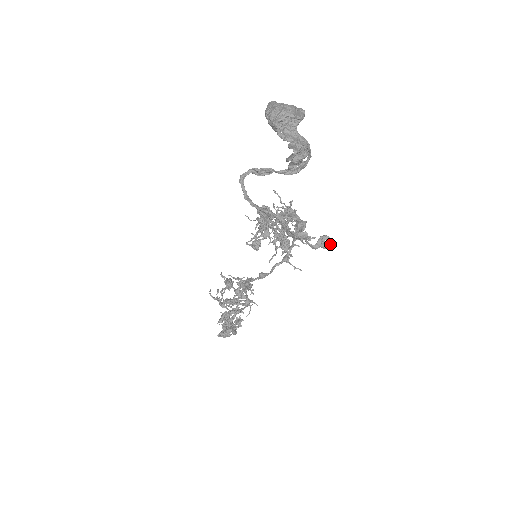
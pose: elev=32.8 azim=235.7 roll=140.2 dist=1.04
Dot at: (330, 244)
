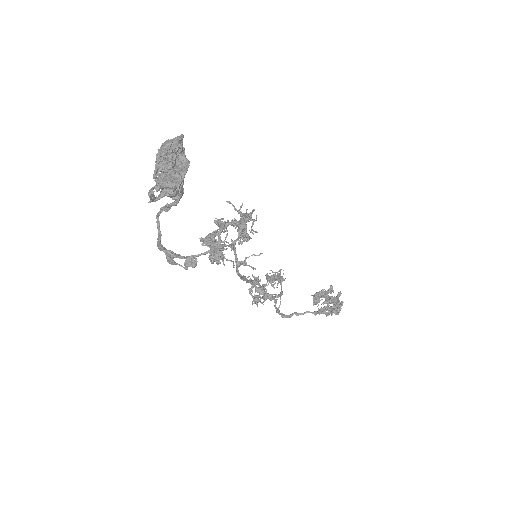
Dot at: (195, 262)
